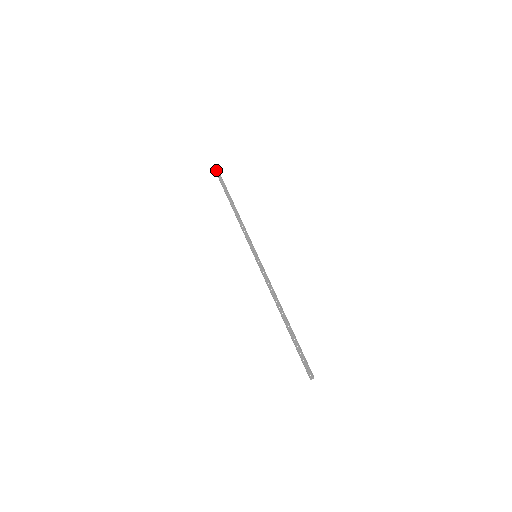
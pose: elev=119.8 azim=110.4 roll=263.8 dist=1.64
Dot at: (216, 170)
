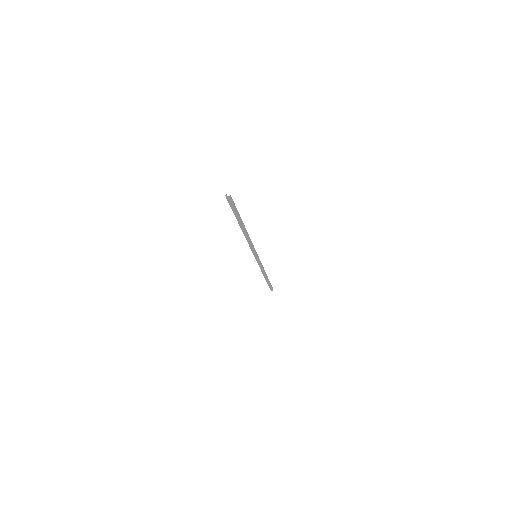
Dot at: (271, 290)
